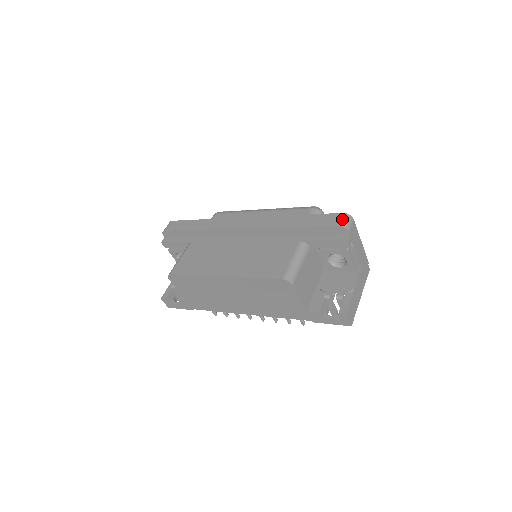
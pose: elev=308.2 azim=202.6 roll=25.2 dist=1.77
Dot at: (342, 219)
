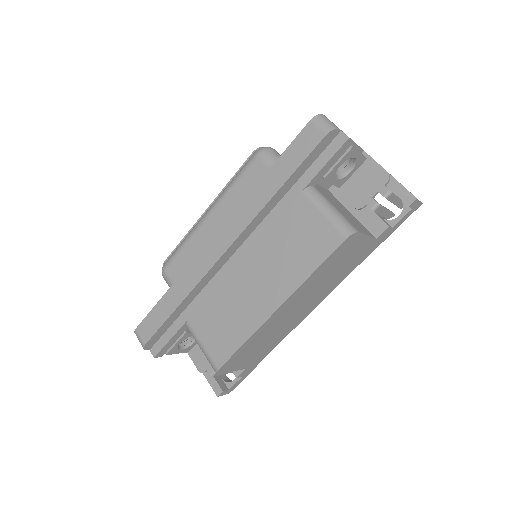
Dot at: (320, 125)
